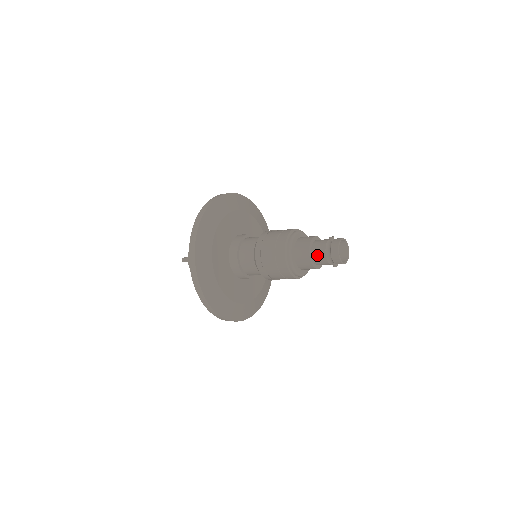
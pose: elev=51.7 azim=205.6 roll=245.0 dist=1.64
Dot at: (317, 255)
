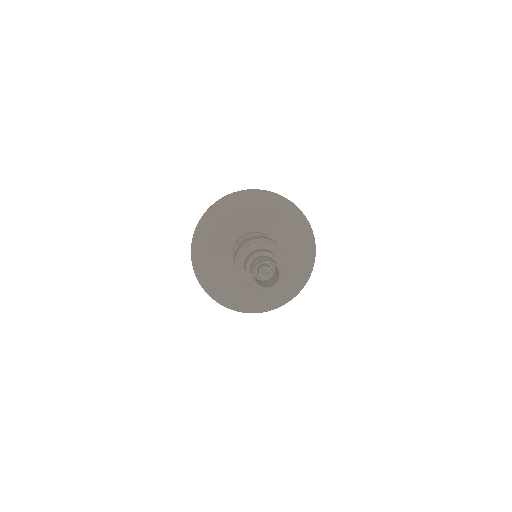
Dot at: (257, 259)
